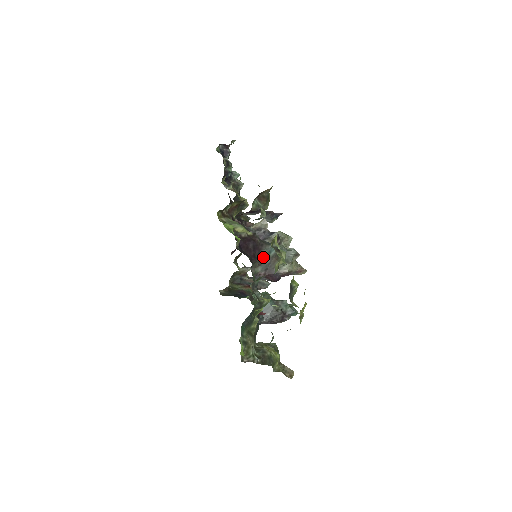
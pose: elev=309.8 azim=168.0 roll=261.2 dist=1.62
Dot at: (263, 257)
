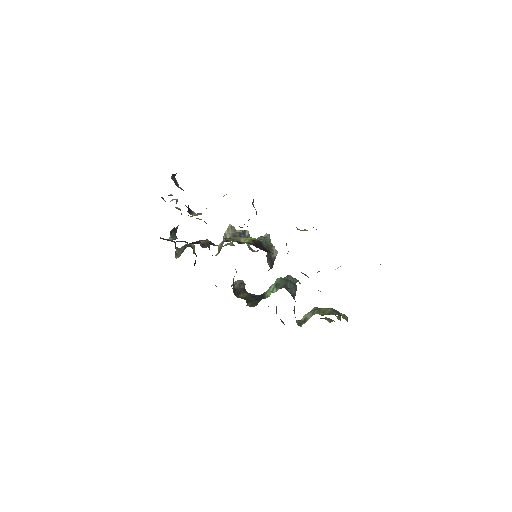
Dot at: occluded
